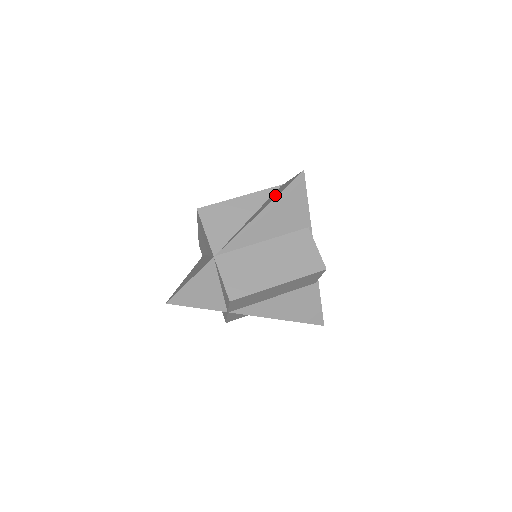
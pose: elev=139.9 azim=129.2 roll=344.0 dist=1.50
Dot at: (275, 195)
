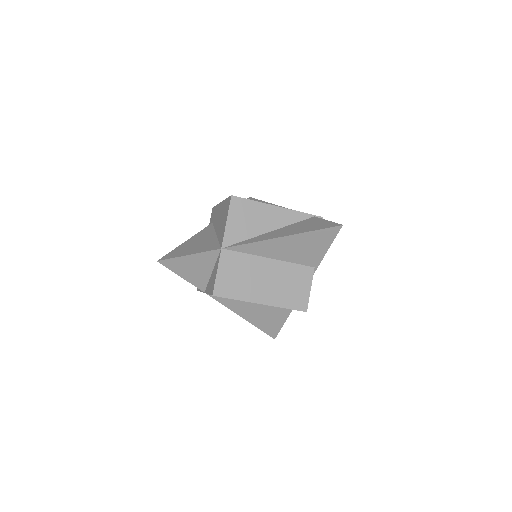
Dot at: (305, 227)
